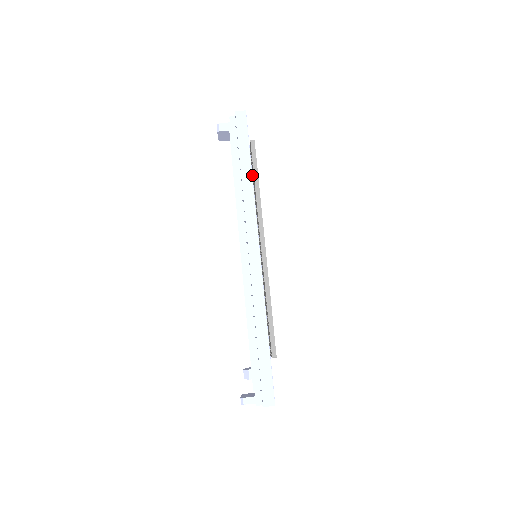
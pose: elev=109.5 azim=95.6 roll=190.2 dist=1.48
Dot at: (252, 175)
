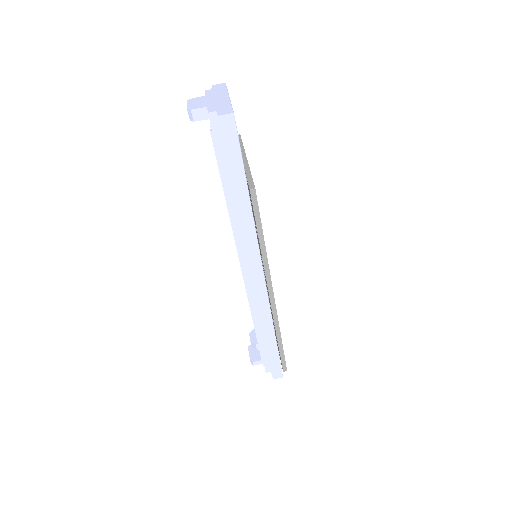
Dot at: (250, 200)
